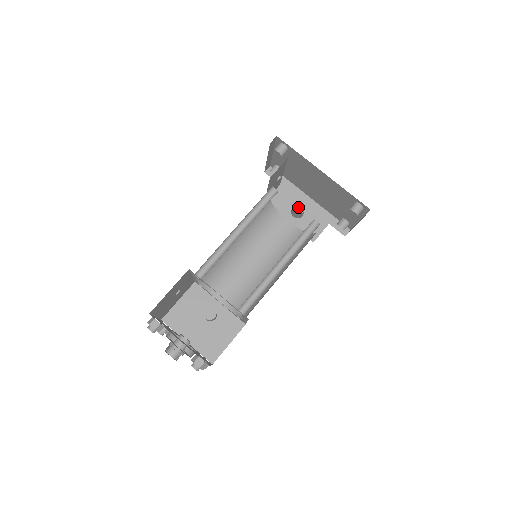
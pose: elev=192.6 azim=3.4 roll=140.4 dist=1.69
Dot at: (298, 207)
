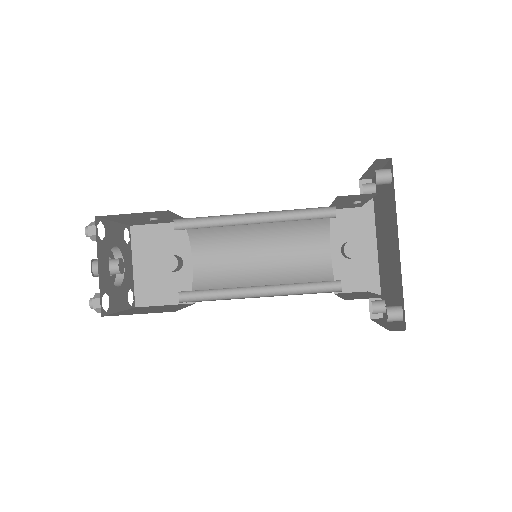
Dot at: (351, 247)
